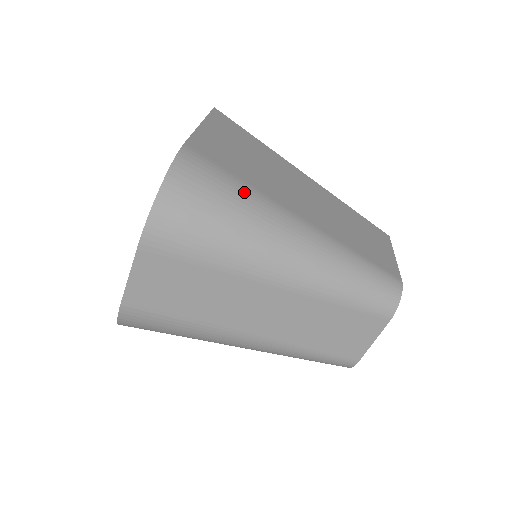
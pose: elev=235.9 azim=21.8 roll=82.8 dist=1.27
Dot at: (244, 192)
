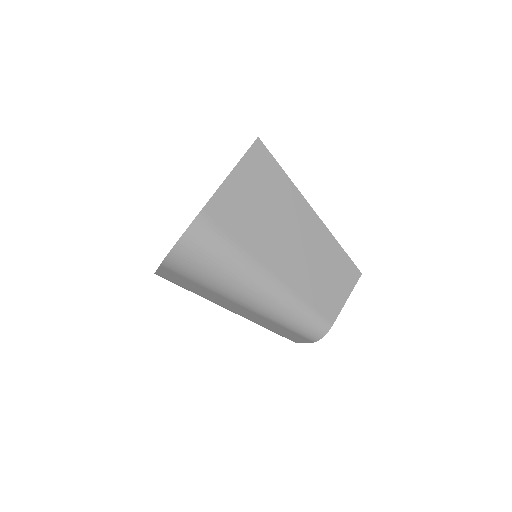
Dot at: (233, 253)
